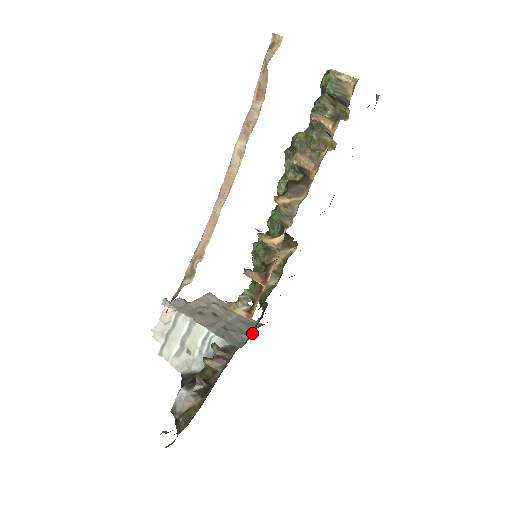
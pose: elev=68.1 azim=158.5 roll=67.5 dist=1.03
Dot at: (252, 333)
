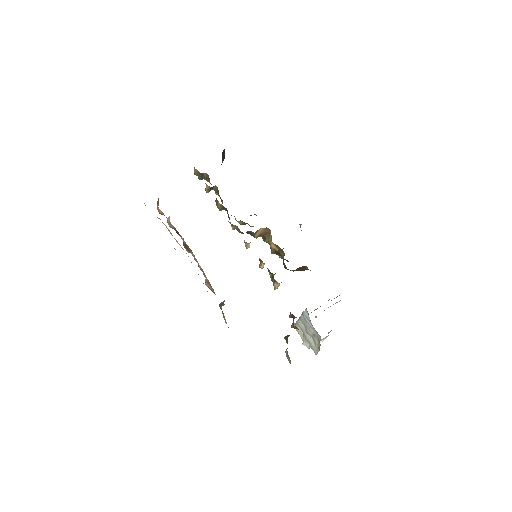
Dot at: occluded
